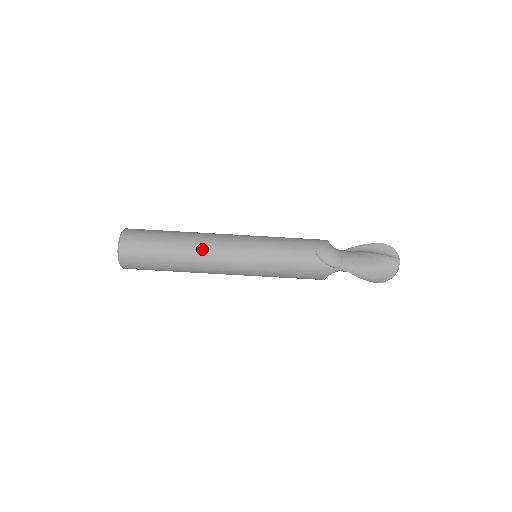
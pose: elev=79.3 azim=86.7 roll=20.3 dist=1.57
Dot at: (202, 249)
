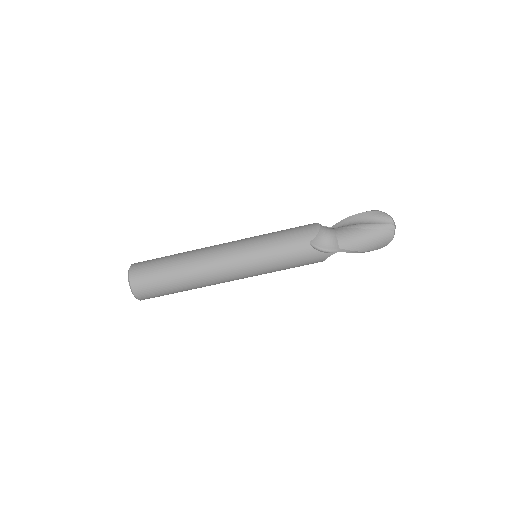
Dot at: (204, 270)
